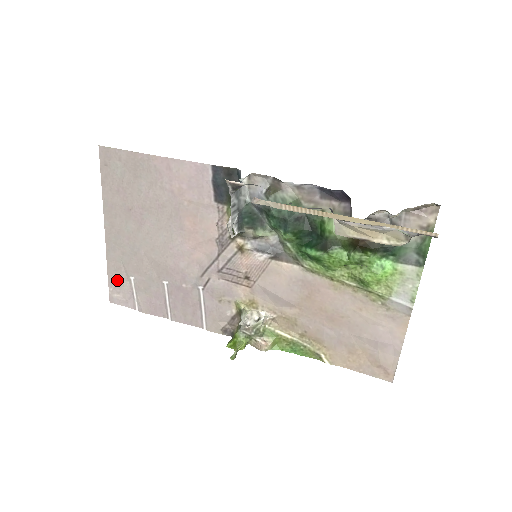
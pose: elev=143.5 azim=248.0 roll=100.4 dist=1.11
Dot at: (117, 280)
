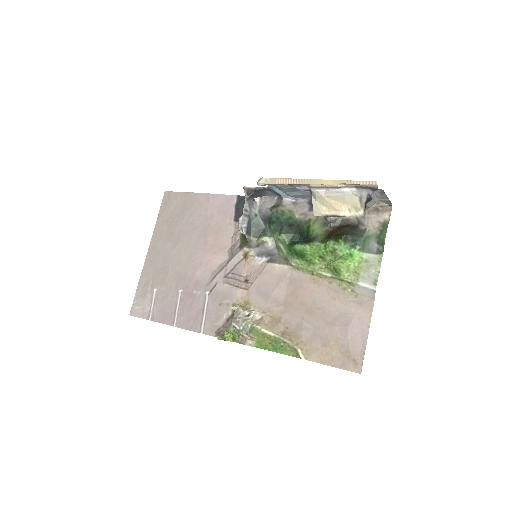
Dot at: (143, 293)
